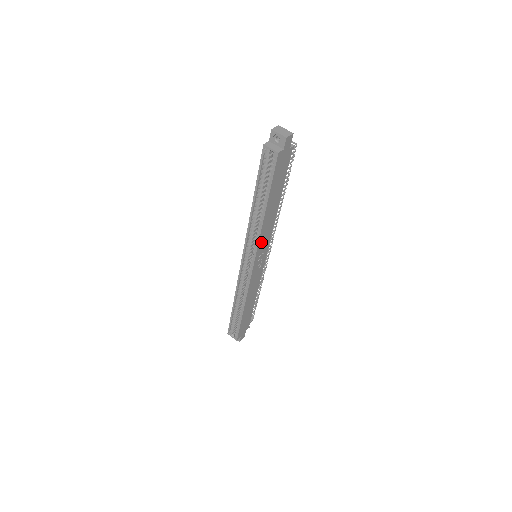
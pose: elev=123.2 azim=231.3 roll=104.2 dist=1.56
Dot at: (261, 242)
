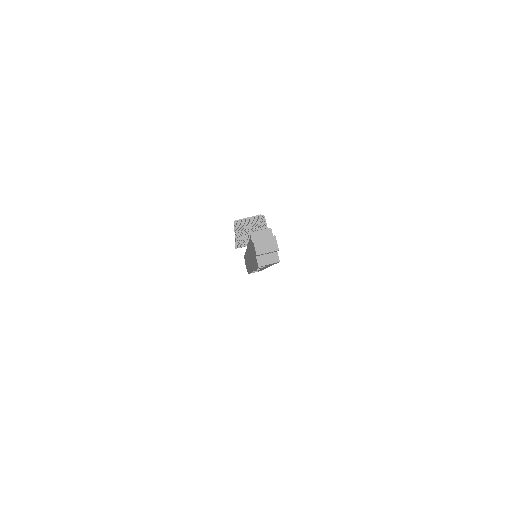
Dot at: occluded
